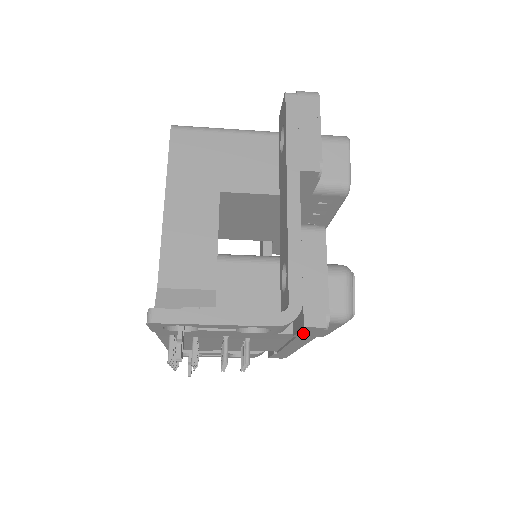
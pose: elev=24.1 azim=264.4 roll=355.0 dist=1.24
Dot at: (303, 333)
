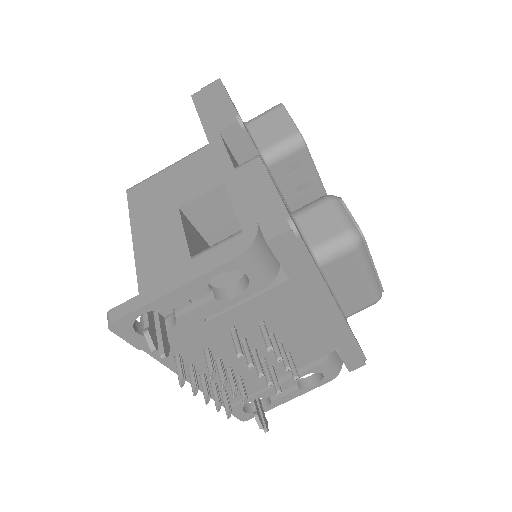
Dot at: (289, 263)
